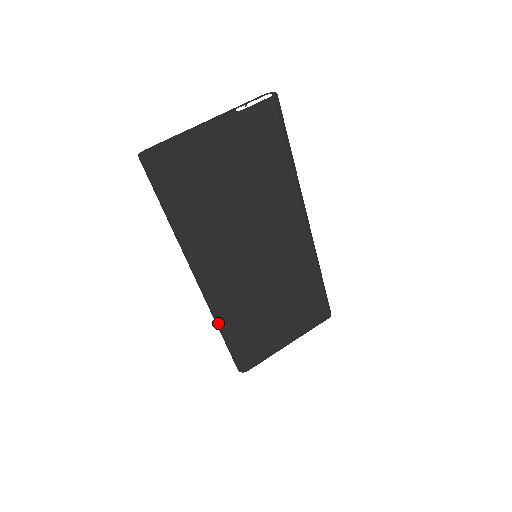
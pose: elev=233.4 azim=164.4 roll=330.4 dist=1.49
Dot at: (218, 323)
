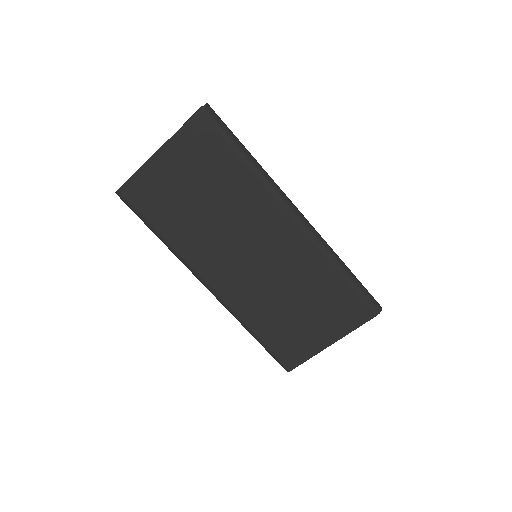
Dot at: occluded
